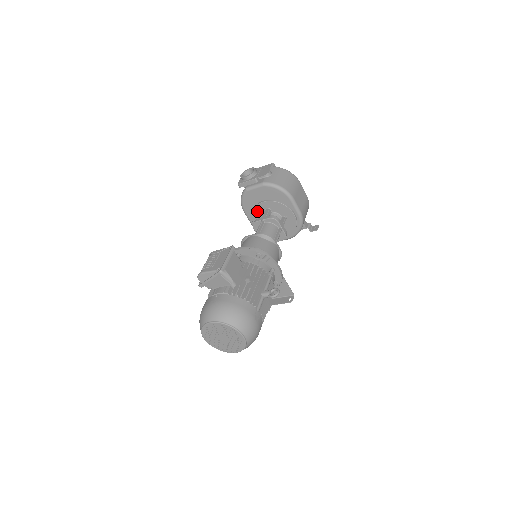
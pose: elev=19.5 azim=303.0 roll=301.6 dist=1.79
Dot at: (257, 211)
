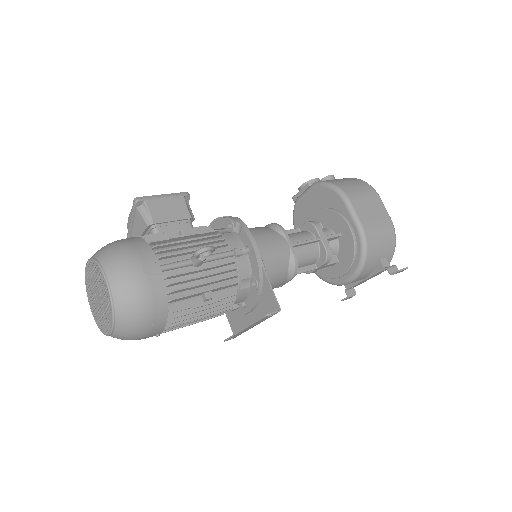
Dot at: occluded
